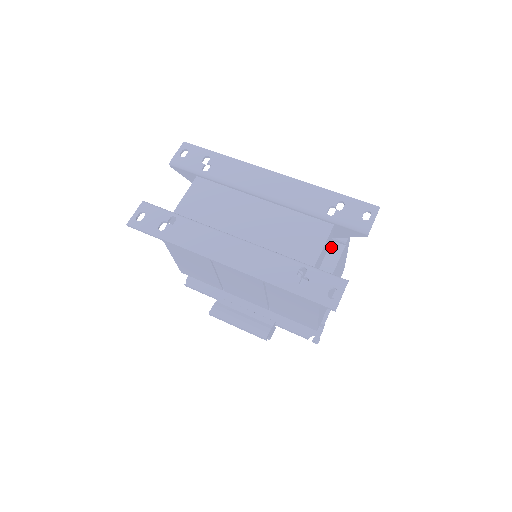
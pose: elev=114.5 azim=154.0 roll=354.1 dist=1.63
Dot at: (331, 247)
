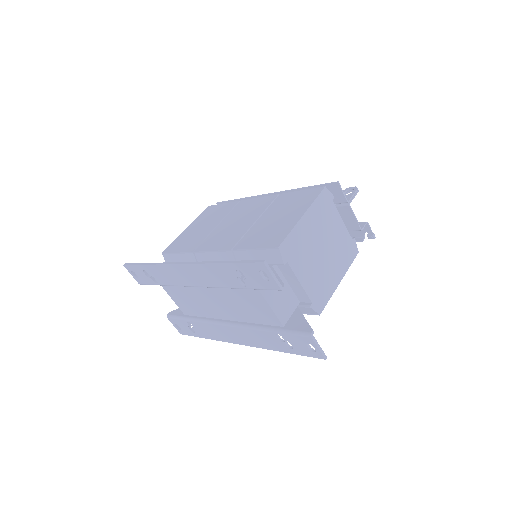
Dot at: (280, 269)
